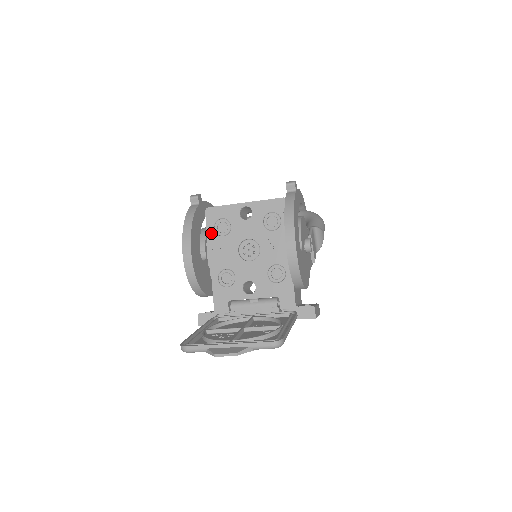
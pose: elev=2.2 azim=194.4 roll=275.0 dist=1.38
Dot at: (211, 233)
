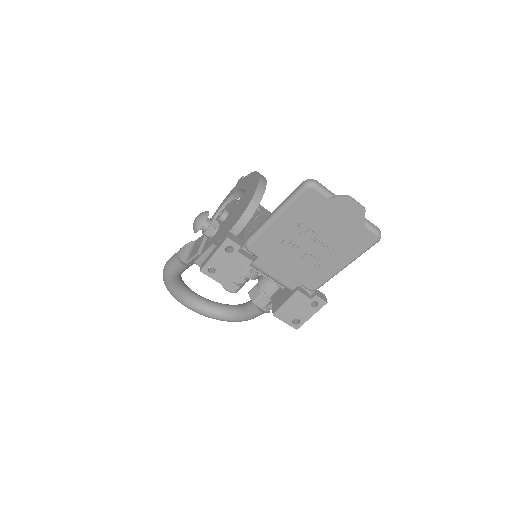
Dot at: occluded
